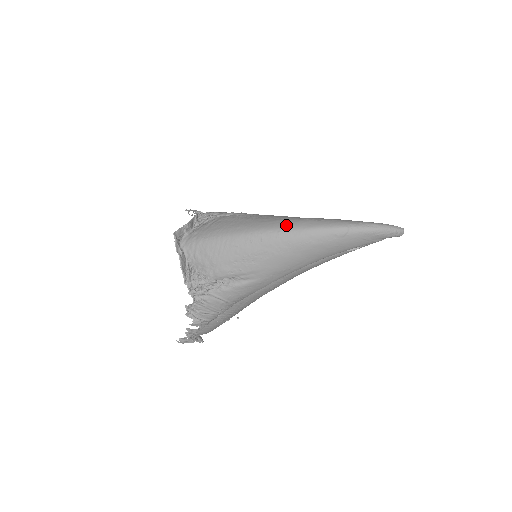
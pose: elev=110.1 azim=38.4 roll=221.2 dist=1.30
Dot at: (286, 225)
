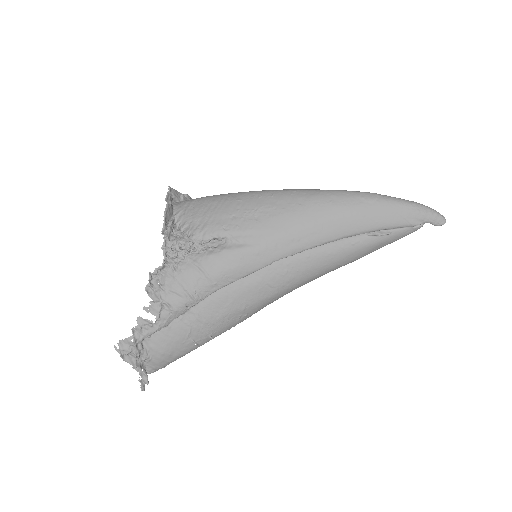
Dot at: (303, 189)
